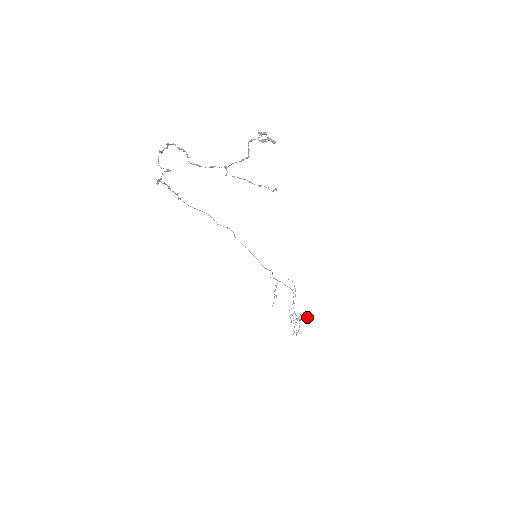
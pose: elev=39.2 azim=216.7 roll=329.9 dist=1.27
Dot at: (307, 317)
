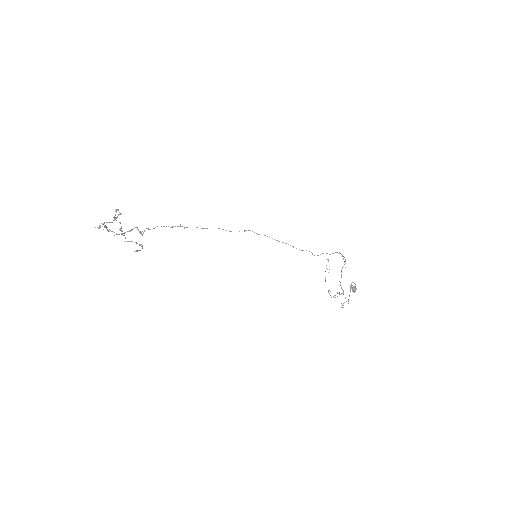
Dot at: (352, 287)
